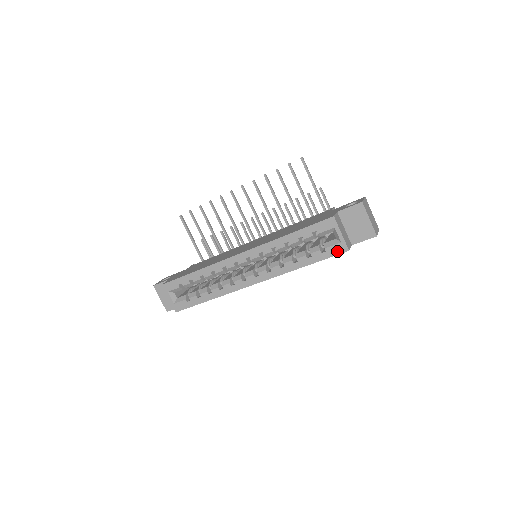
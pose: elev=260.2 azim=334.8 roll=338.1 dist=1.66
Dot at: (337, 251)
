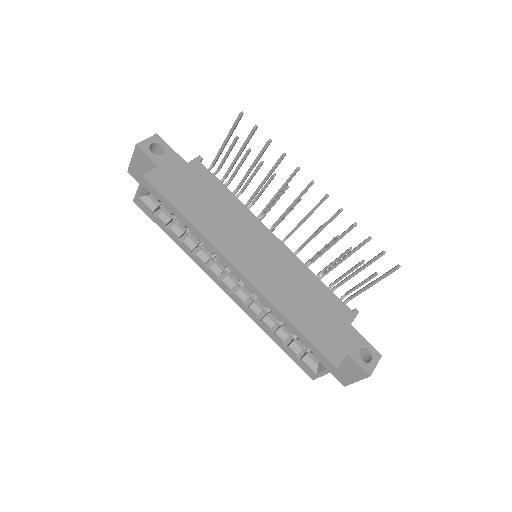
Dot at: (306, 370)
